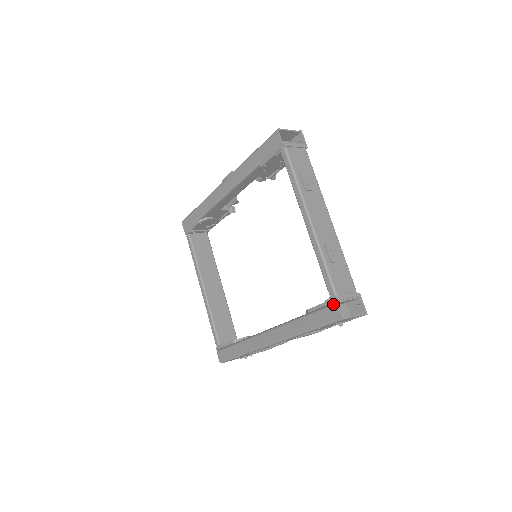
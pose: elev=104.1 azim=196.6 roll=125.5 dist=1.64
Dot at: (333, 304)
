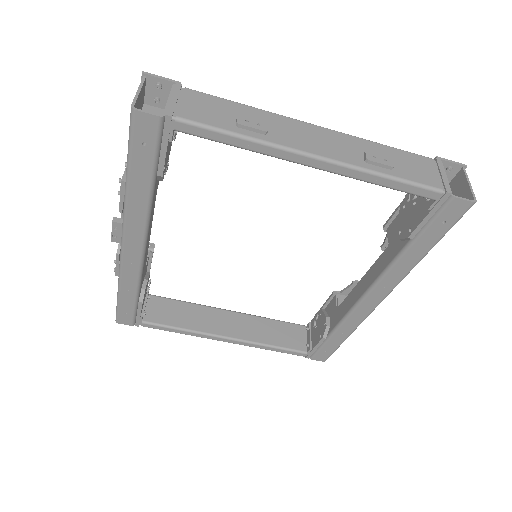
Dot at: (448, 203)
